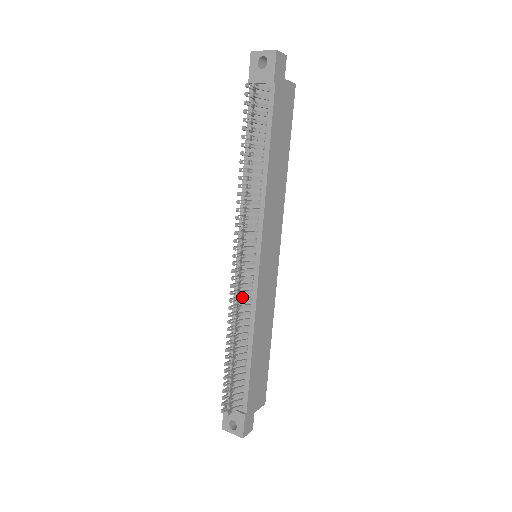
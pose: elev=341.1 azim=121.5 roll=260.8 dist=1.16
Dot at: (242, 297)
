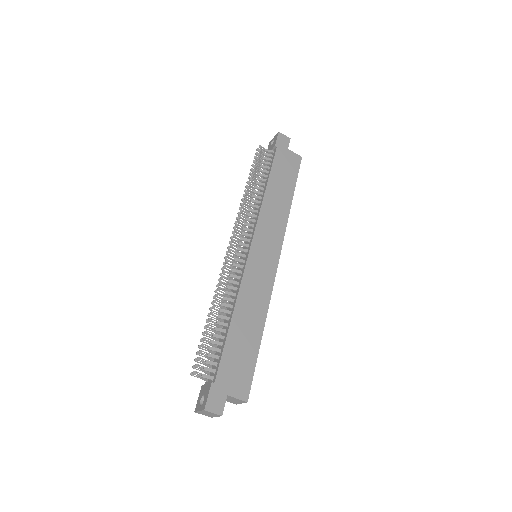
Dot at: occluded
